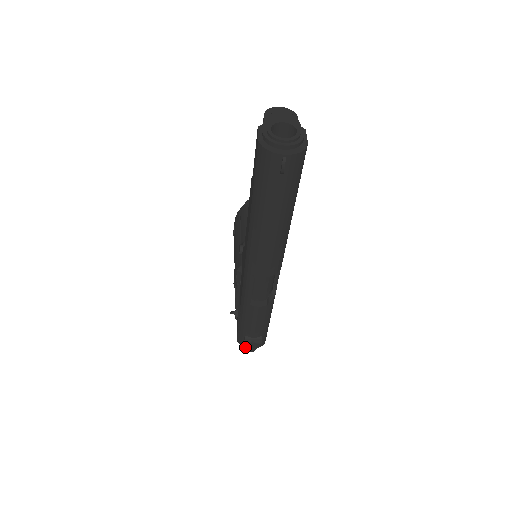
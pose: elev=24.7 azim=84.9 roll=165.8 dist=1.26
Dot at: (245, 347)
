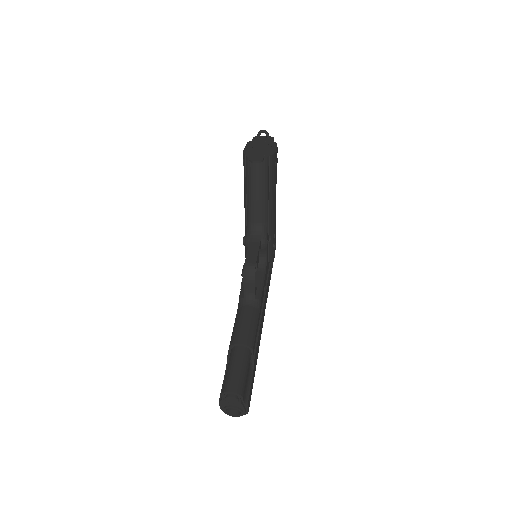
Dot at: occluded
